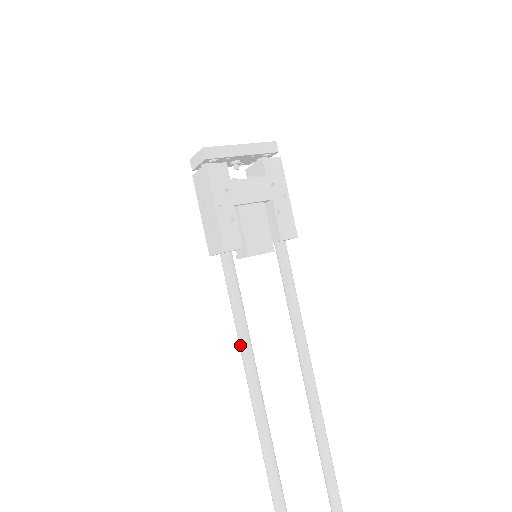
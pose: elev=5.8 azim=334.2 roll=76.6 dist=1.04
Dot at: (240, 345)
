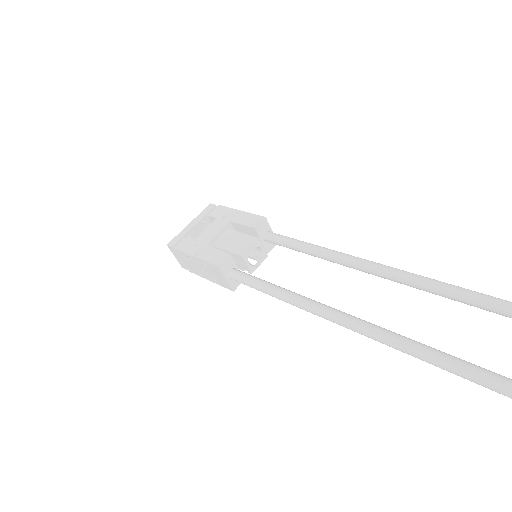
Dot at: (290, 303)
